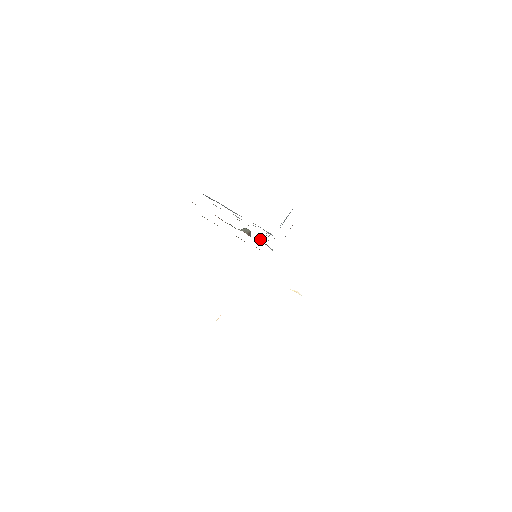
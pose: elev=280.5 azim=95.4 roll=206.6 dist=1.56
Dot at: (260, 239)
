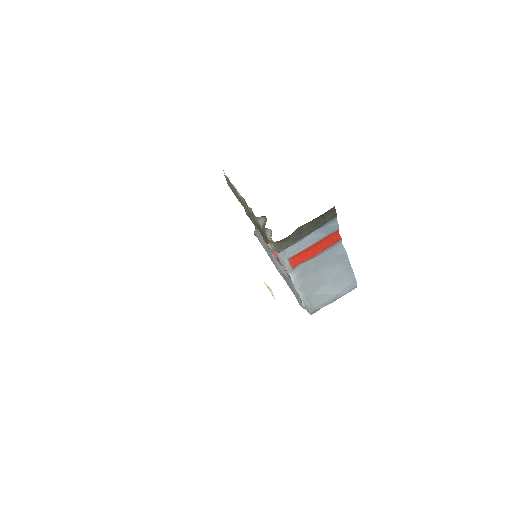
Dot at: occluded
